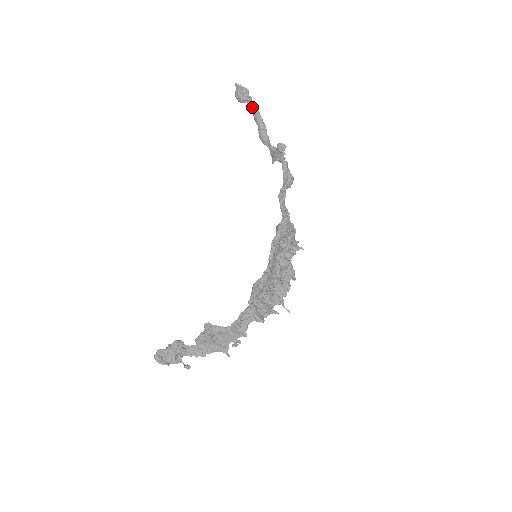
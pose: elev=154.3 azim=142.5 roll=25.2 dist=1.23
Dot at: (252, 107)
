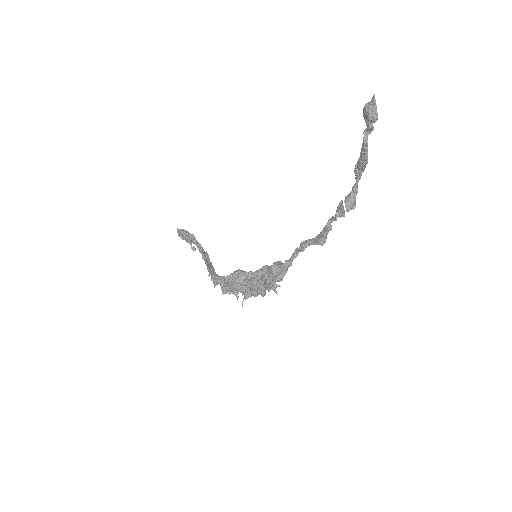
Dot at: (364, 140)
